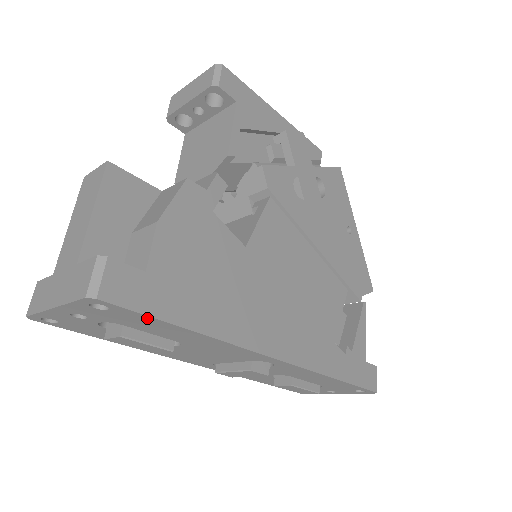
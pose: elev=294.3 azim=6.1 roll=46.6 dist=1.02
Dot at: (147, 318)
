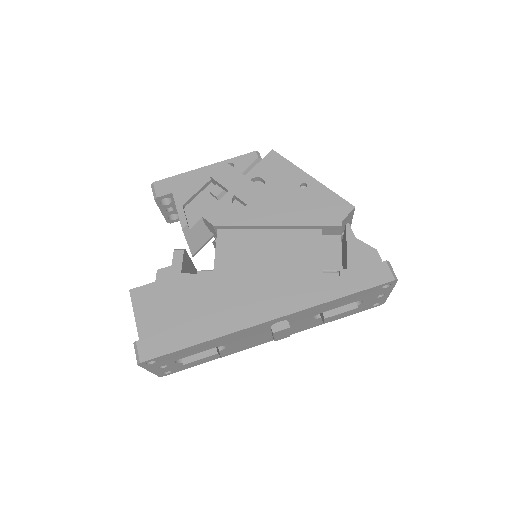
Dot at: (173, 354)
